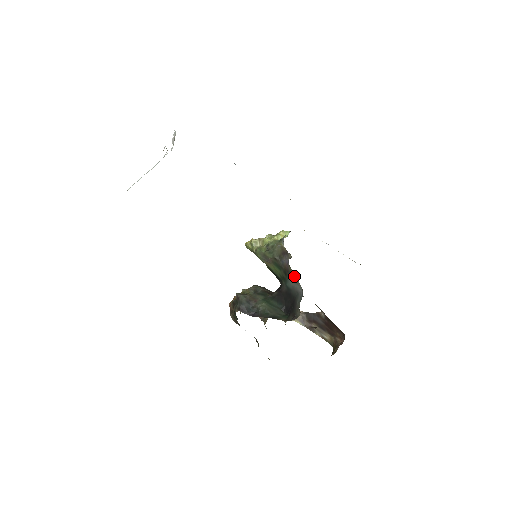
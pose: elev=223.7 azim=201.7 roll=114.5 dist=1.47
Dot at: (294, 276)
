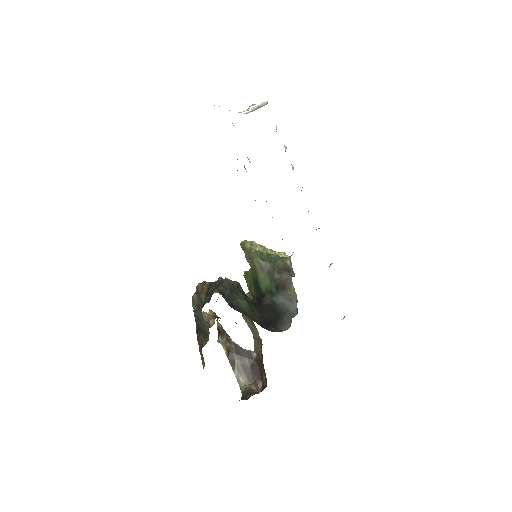
Dot at: (291, 293)
